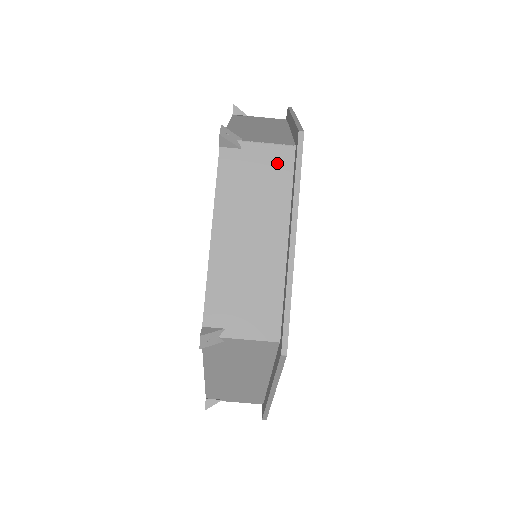
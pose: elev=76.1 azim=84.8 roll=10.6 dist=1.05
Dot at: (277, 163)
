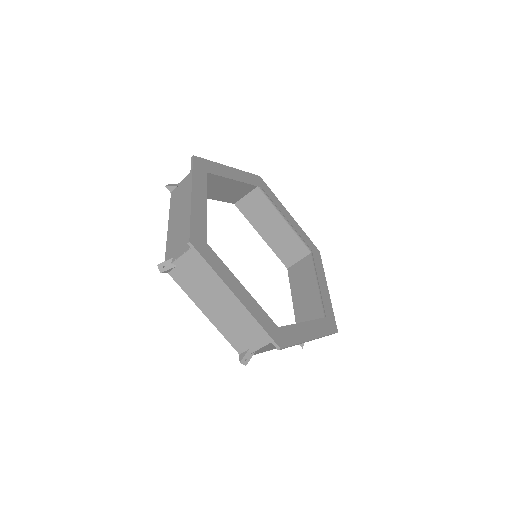
Dot at: (196, 260)
